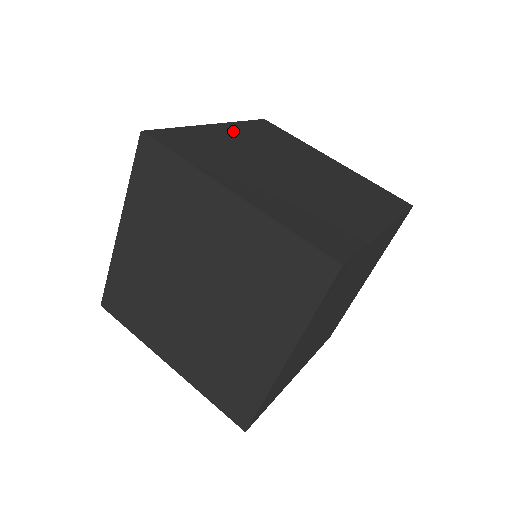
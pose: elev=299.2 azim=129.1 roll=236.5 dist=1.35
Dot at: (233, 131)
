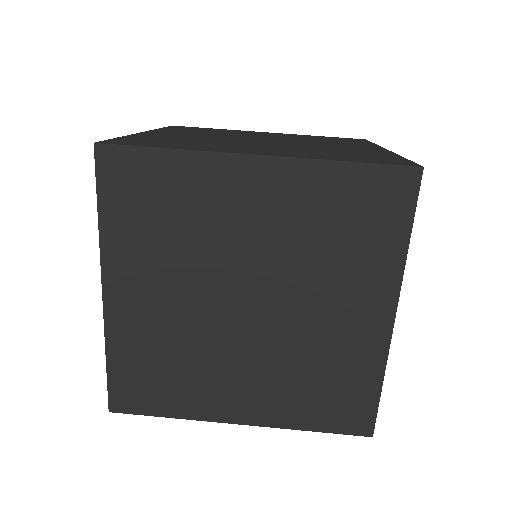
Dot at: (272, 185)
